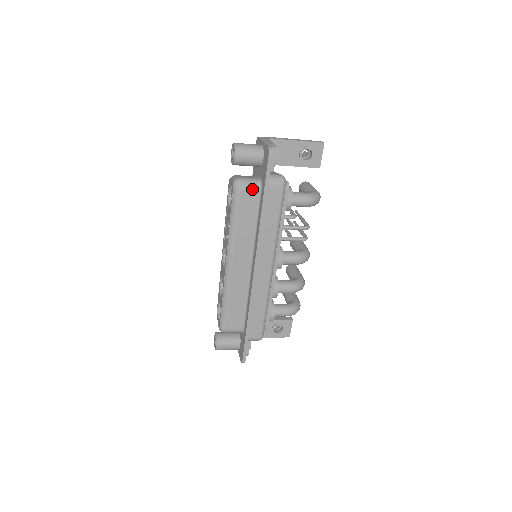
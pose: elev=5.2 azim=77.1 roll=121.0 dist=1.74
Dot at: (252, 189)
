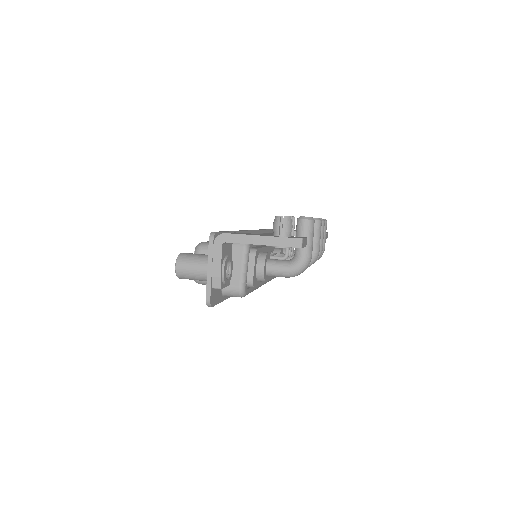
Dot at: occluded
